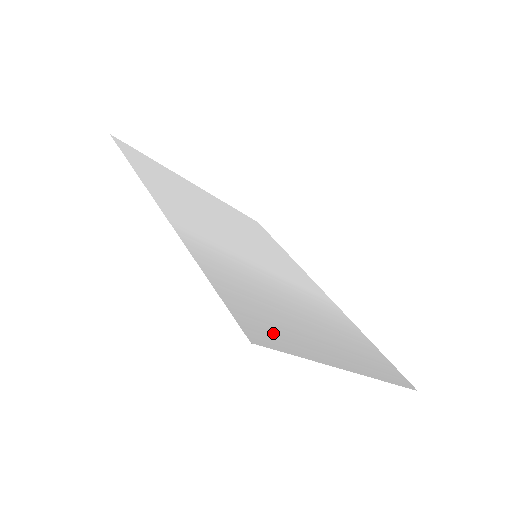
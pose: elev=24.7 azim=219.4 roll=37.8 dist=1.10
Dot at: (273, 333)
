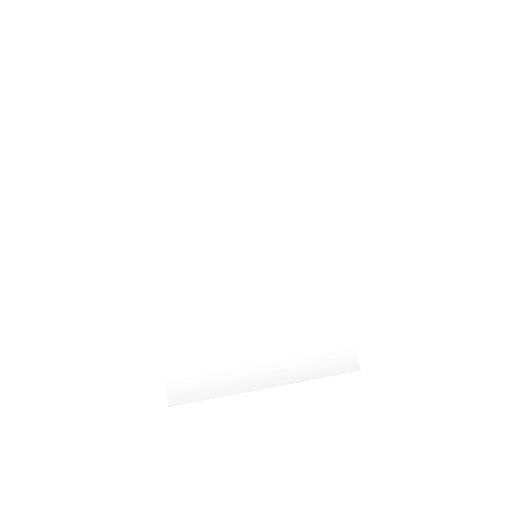
Dot at: (199, 384)
